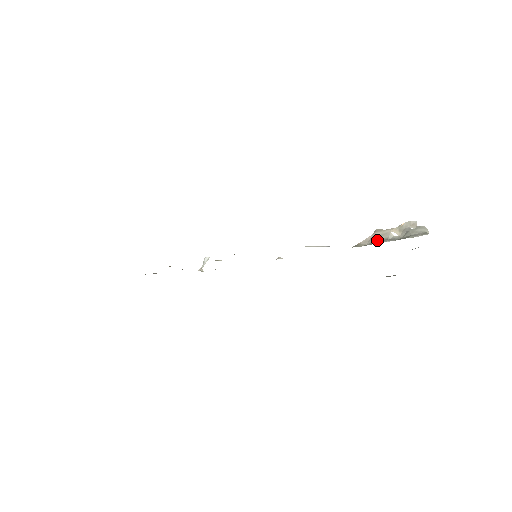
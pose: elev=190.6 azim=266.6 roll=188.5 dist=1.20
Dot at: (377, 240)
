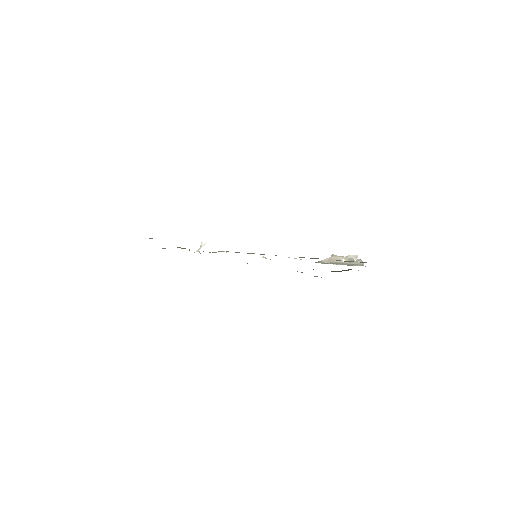
Dot at: (333, 262)
